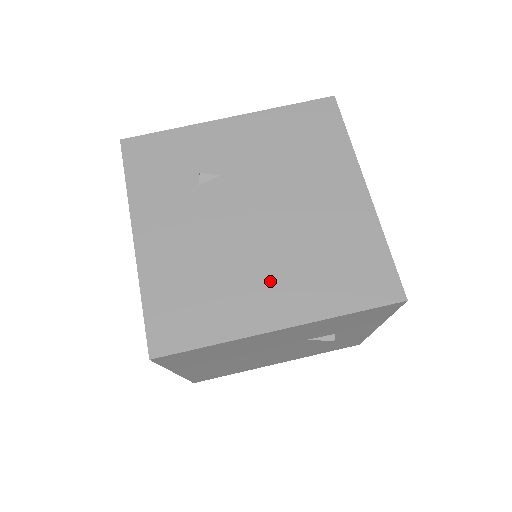
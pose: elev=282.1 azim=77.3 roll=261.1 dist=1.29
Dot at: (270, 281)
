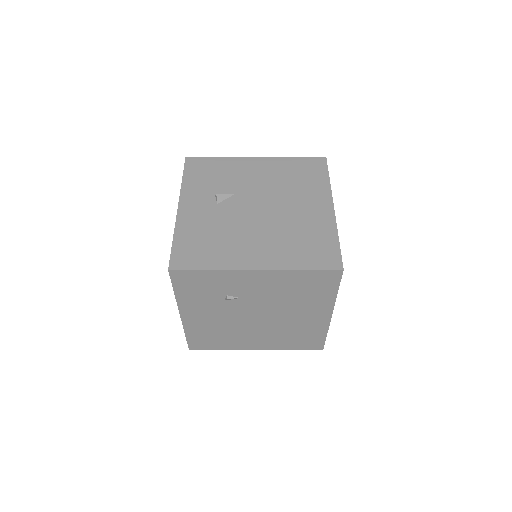
Dot at: (257, 338)
